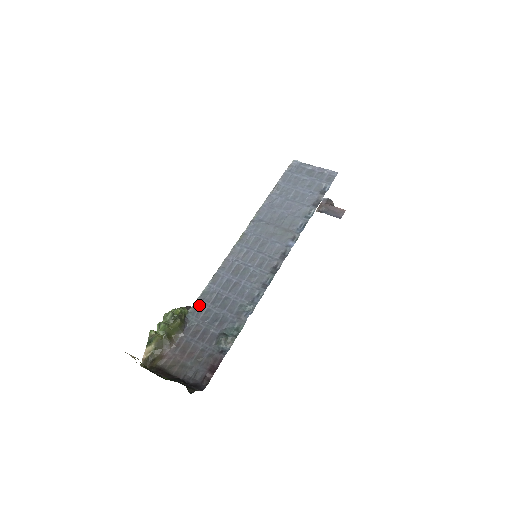
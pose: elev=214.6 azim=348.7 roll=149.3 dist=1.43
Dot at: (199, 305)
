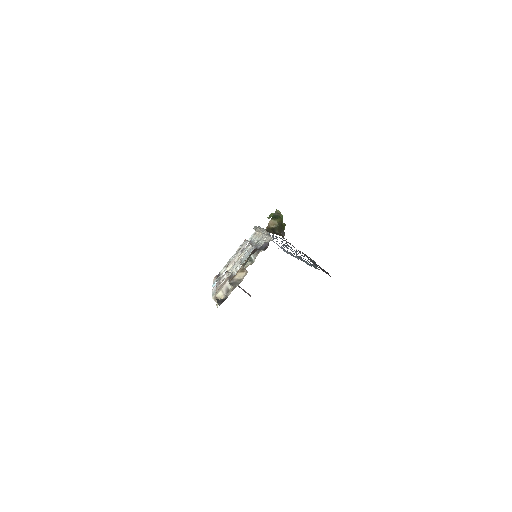
Dot at: occluded
